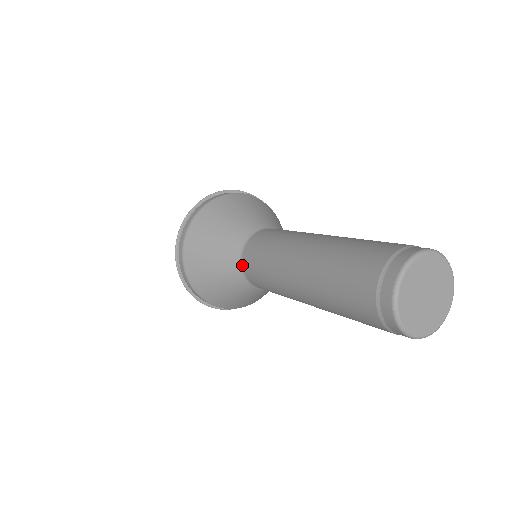
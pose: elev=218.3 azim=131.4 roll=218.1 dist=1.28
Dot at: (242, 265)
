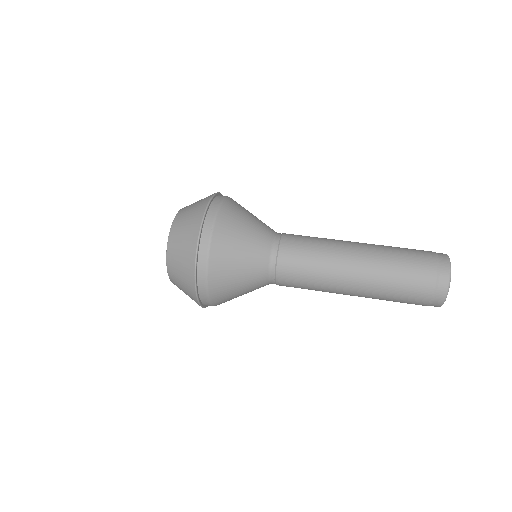
Dot at: (276, 239)
